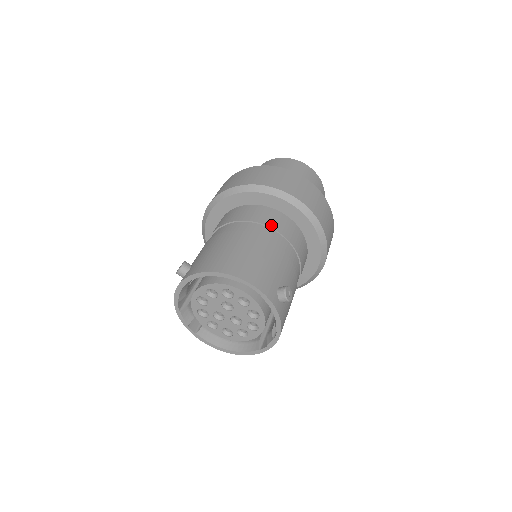
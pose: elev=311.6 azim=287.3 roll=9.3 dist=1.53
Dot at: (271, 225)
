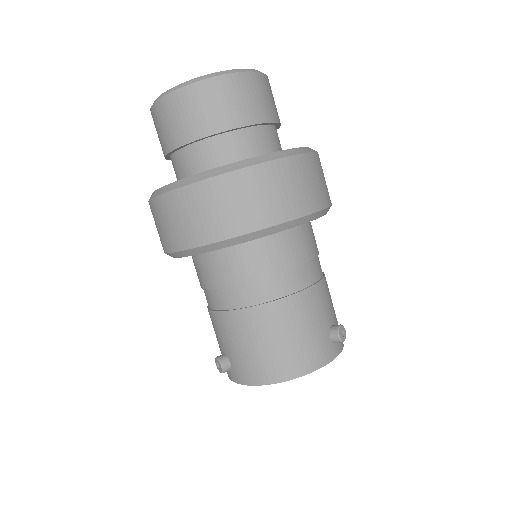
Dot at: (276, 270)
